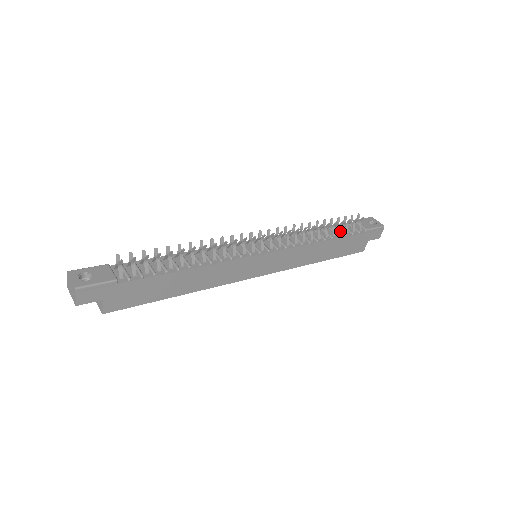
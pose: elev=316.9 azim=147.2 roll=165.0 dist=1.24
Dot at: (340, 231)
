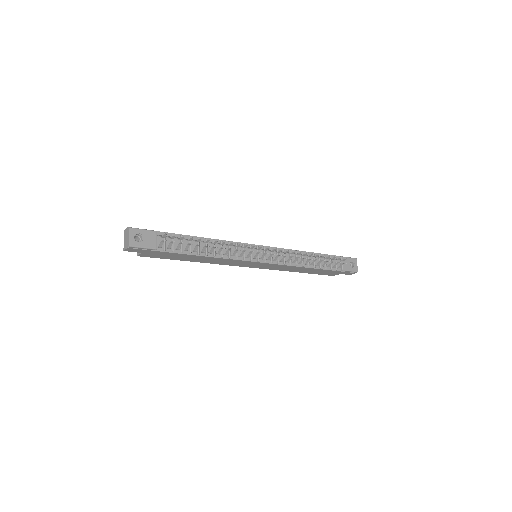
Dot at: (324, 264)
